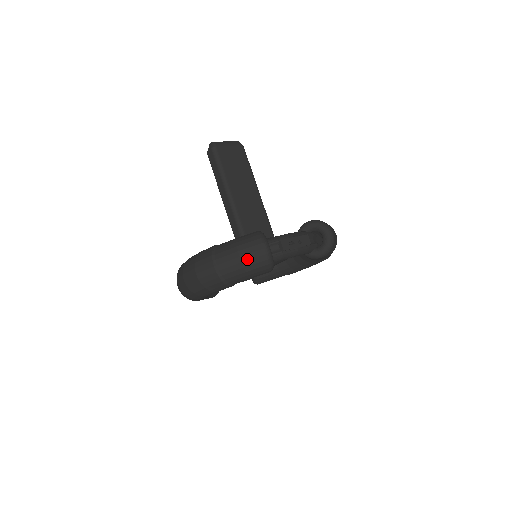
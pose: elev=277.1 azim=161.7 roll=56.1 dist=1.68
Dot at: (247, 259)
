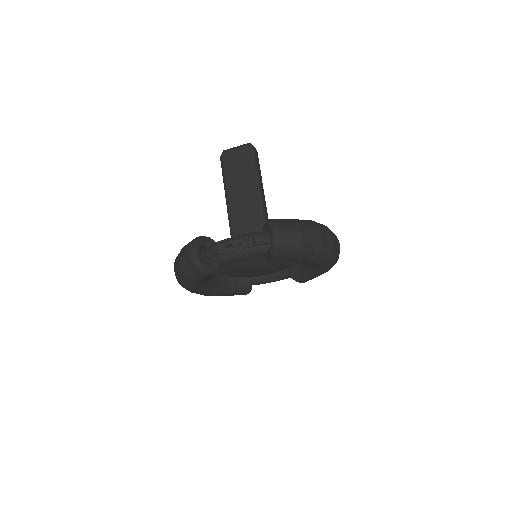
Dot at: (182, 263)
